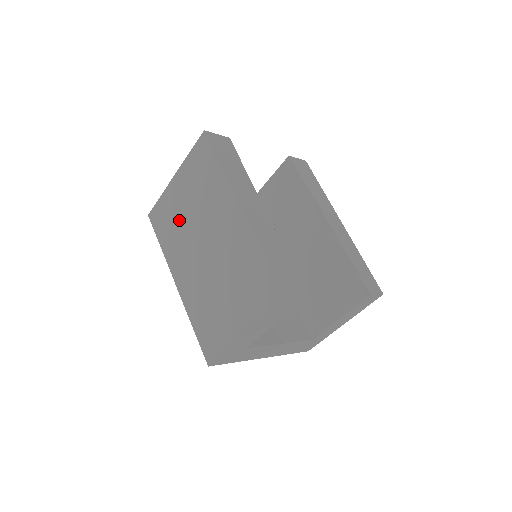
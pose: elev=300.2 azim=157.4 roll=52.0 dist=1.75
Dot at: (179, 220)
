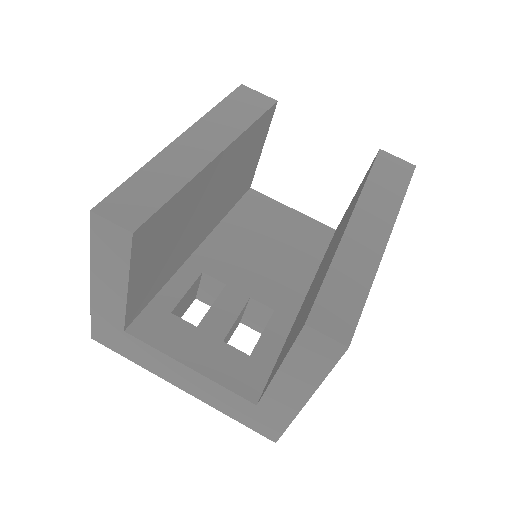
Dot at: occluded
